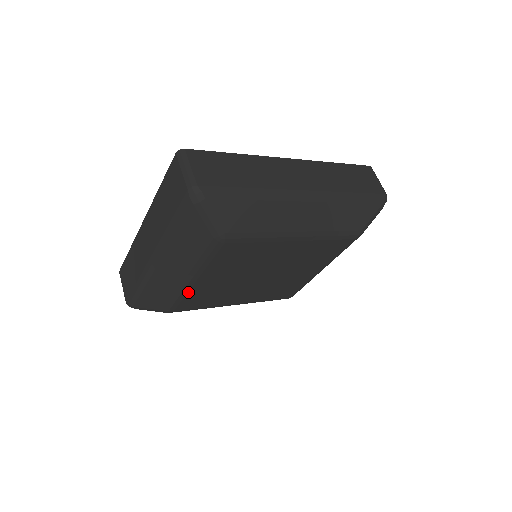
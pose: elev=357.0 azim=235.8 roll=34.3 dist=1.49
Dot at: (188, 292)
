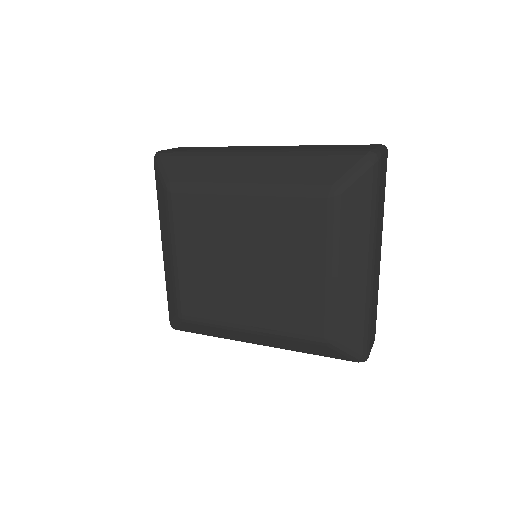
Dot at: (179, 278)
